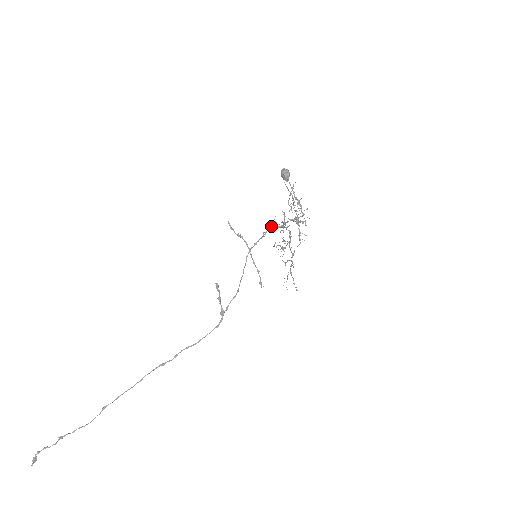
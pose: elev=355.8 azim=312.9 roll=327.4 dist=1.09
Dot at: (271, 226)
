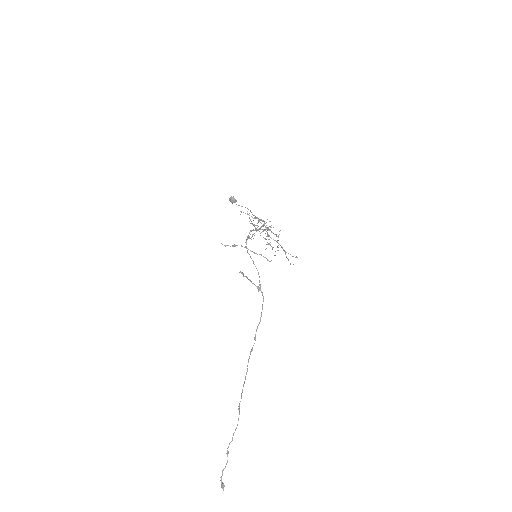
Dot at: occluded
